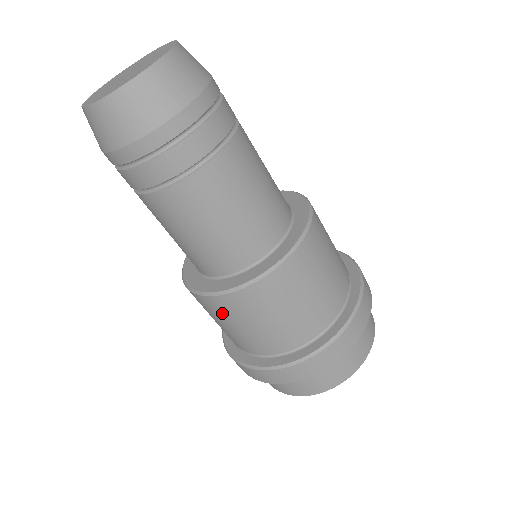
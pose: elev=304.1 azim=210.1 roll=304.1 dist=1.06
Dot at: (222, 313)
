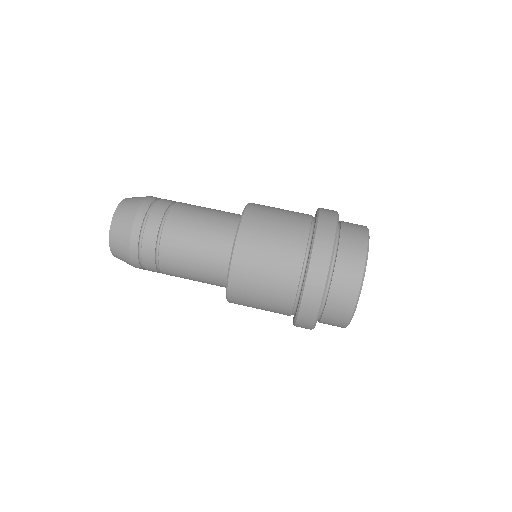
Dot at: (244, 299)
